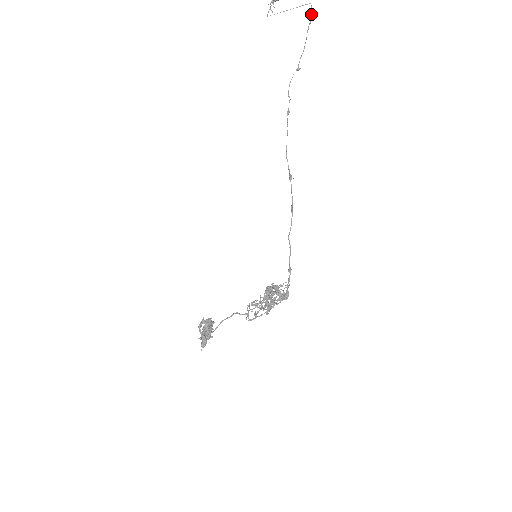
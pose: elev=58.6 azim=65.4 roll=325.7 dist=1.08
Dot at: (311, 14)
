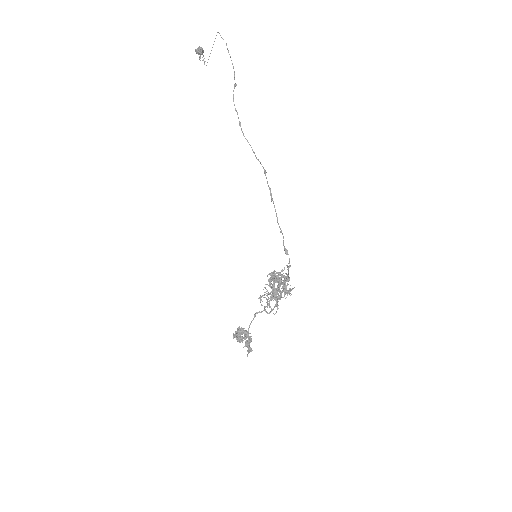
Dot at: occluded
